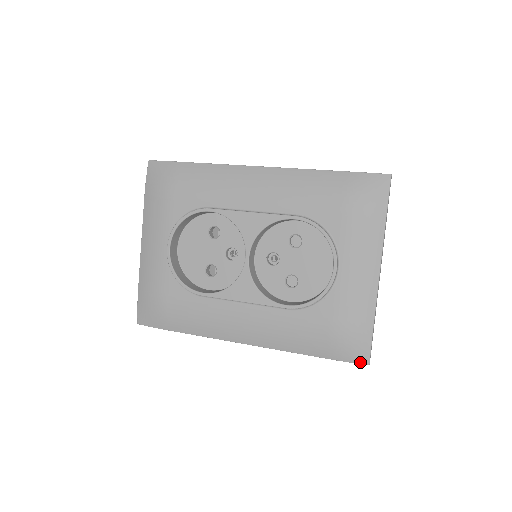
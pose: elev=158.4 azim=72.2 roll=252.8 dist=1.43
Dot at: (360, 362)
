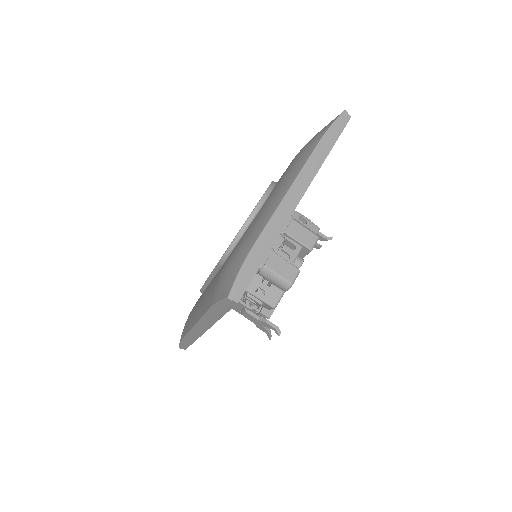
Dot at: (224, 296)
